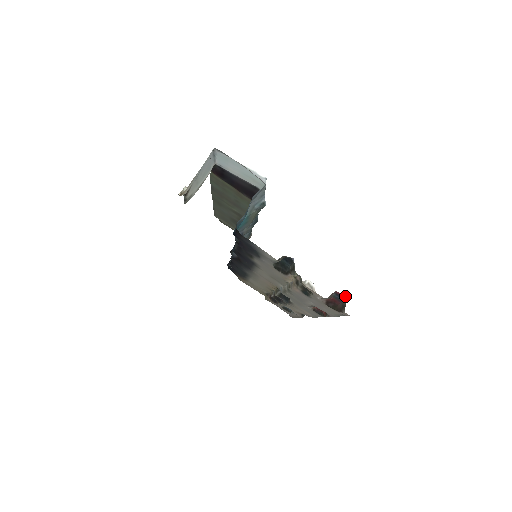
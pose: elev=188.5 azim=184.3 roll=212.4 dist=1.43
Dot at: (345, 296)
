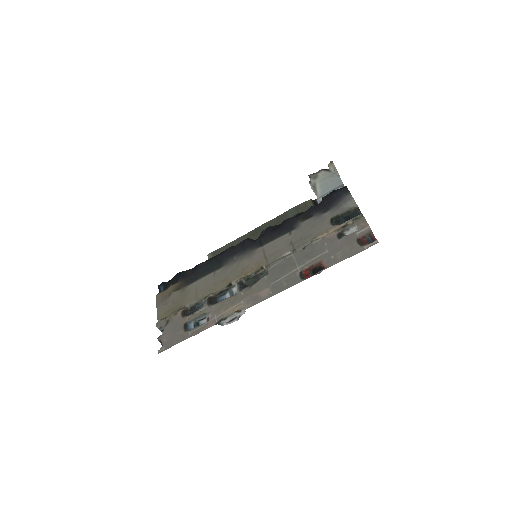
Dot at: occluded
